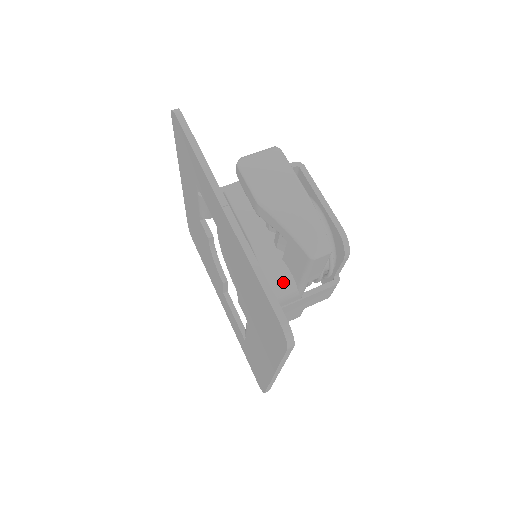
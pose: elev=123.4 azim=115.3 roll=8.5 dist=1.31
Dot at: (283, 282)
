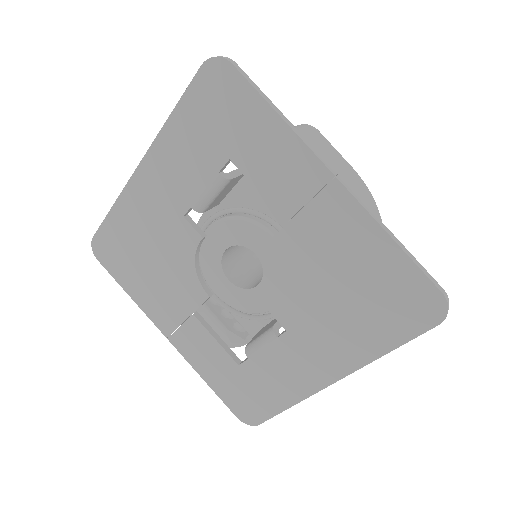
Dot at: occluded
